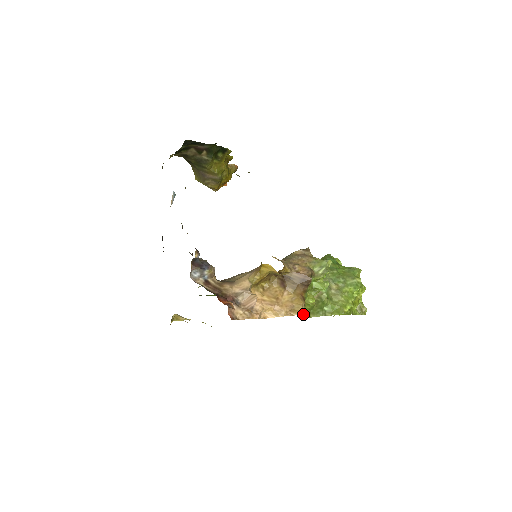
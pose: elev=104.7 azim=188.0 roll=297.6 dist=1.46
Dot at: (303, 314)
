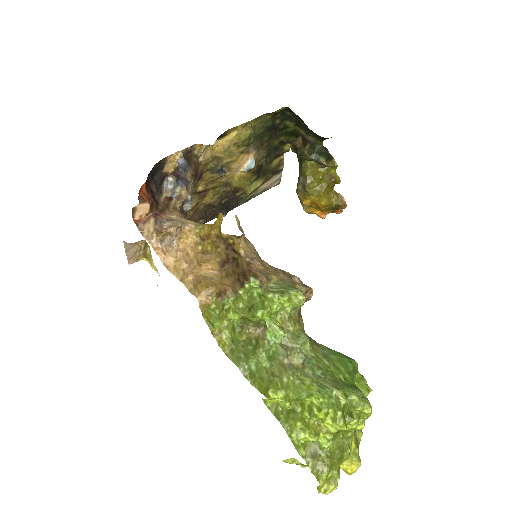
Dot at: (211, 321)
